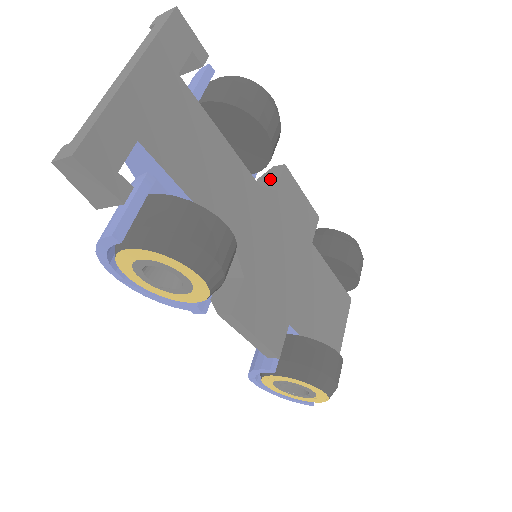
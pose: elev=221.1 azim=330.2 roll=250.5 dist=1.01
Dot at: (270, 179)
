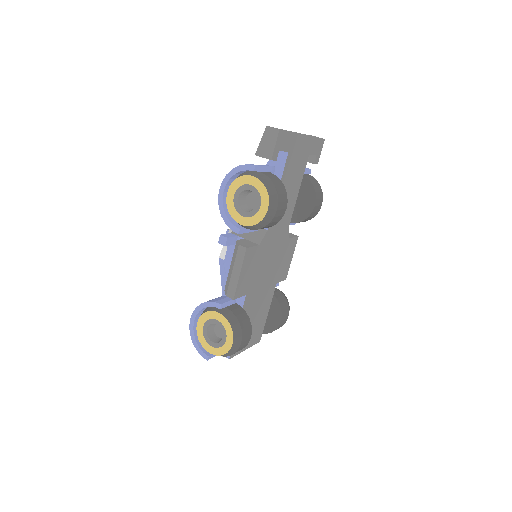
Dot at: occluded
